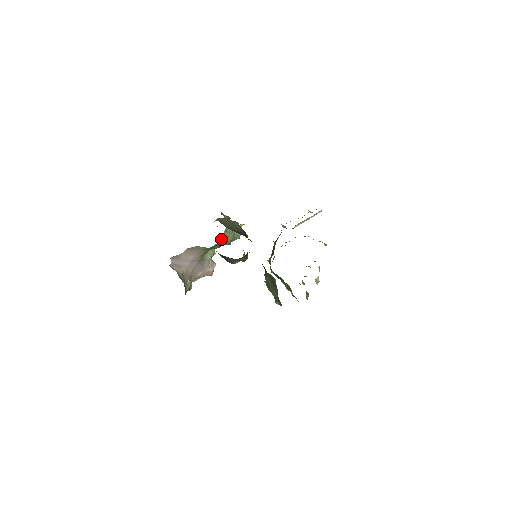
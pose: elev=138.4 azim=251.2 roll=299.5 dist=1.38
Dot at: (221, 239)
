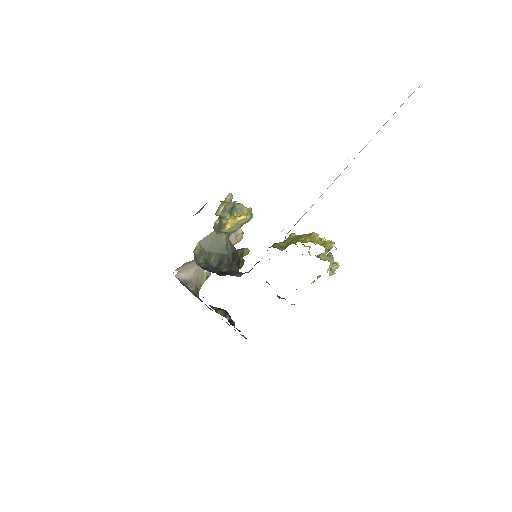
Dot at: occluded
